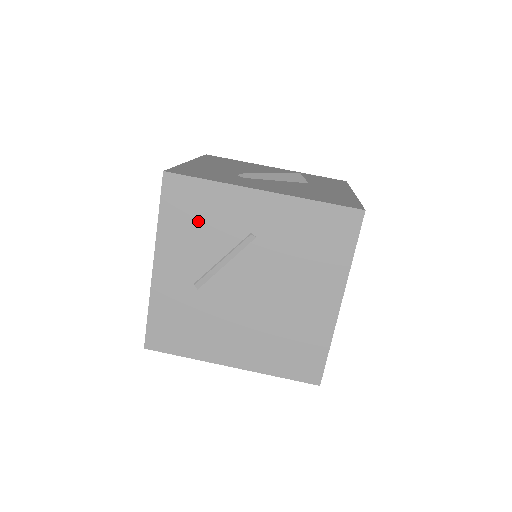
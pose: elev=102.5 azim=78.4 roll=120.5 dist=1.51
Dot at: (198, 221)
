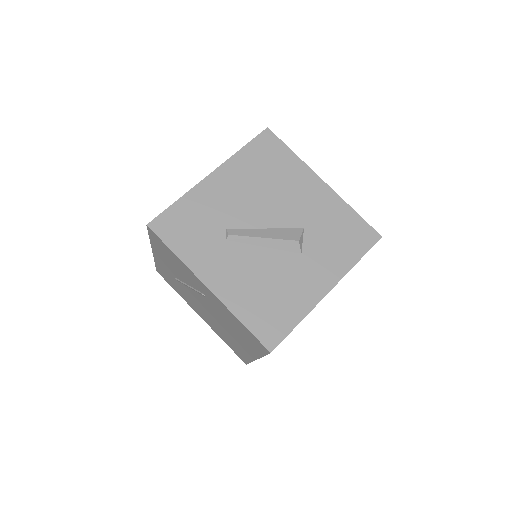
Dot at: (172, 261)
